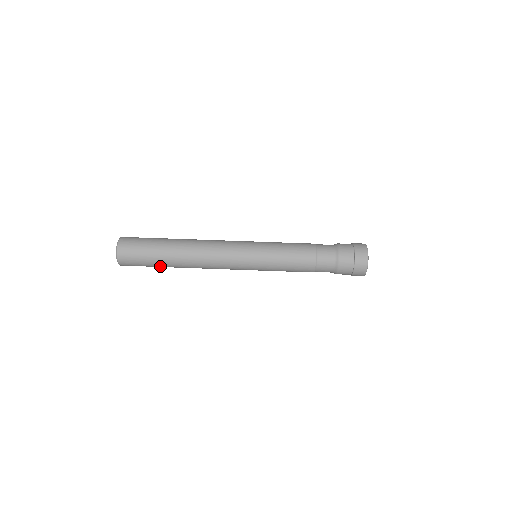
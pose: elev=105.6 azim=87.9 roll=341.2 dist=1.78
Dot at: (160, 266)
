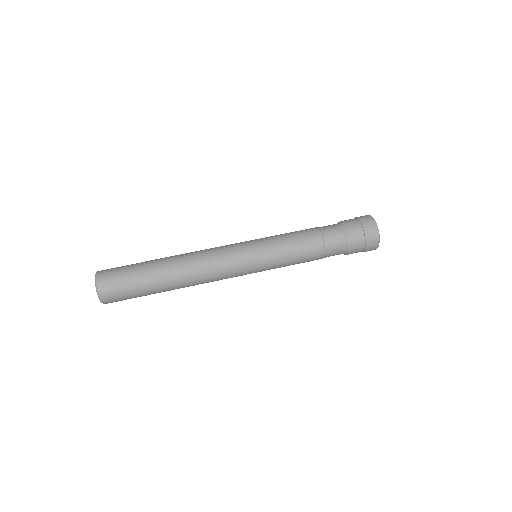
Dot at: (150, 292)
